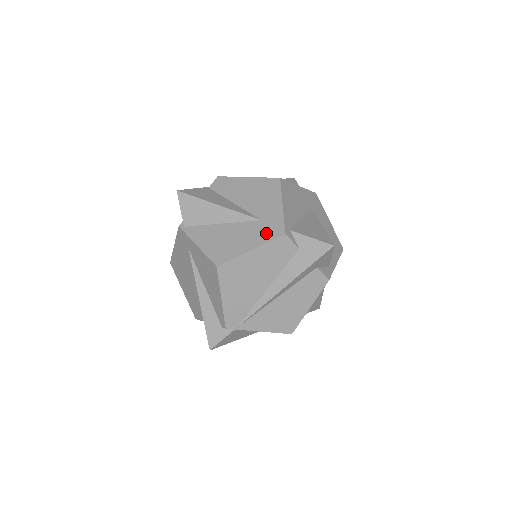
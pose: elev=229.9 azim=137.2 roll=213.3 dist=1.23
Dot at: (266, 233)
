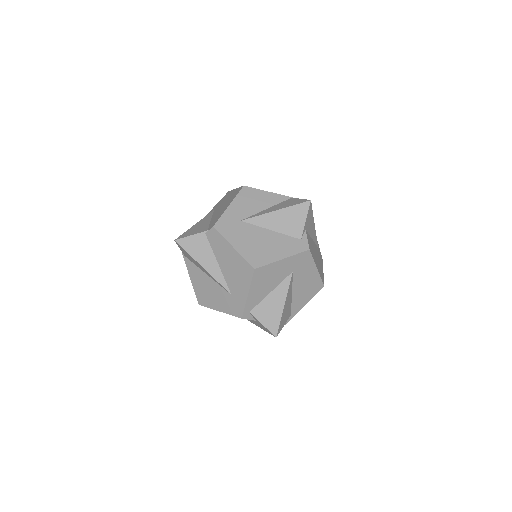
Dot at: (231, 308)
